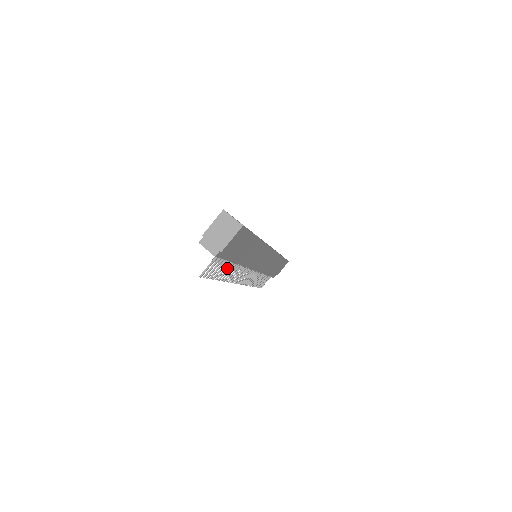
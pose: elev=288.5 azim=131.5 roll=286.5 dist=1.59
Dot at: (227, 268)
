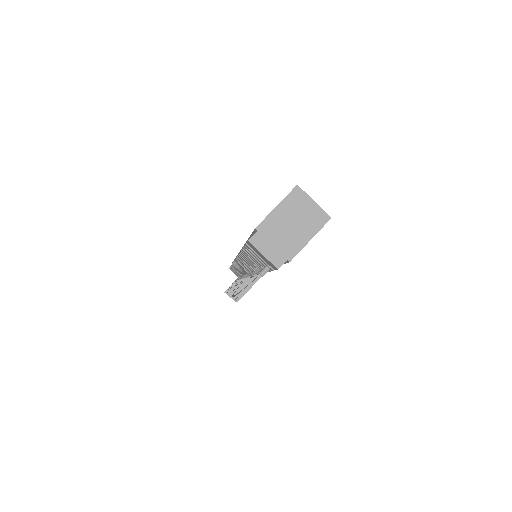
Dot at: occluded
